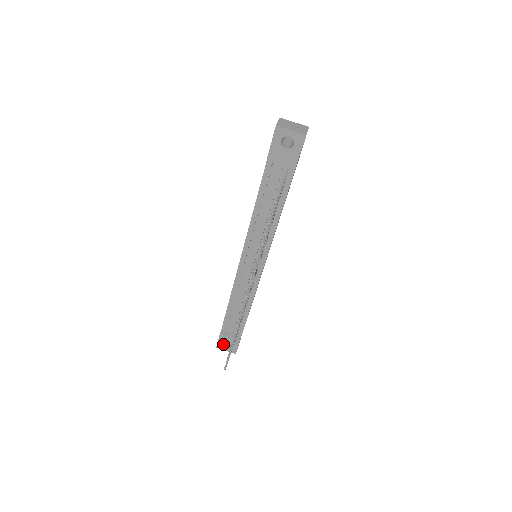
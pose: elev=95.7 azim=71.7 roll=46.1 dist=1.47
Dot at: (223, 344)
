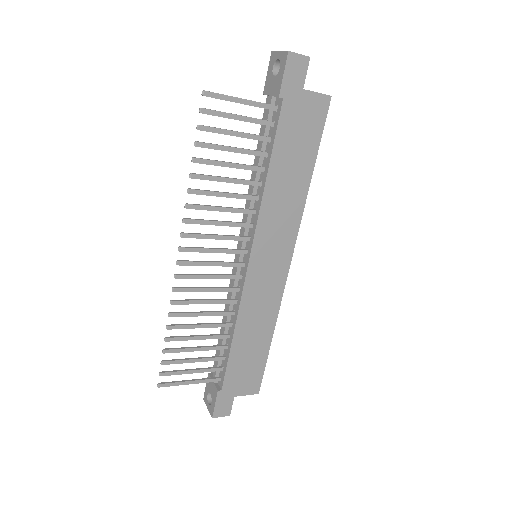
Dot at: (209, 396)
